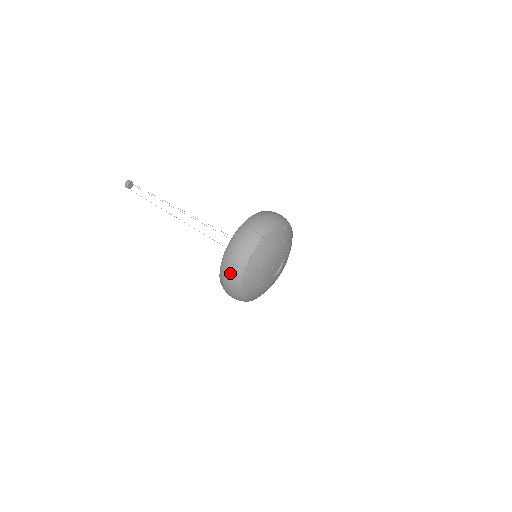
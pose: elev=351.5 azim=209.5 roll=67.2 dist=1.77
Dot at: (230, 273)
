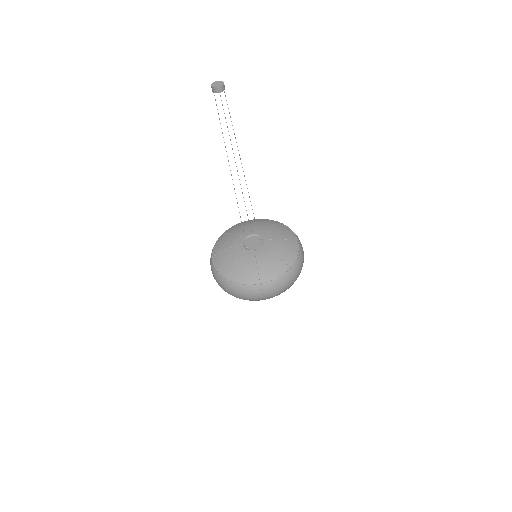
Dot at: (253, 297)
